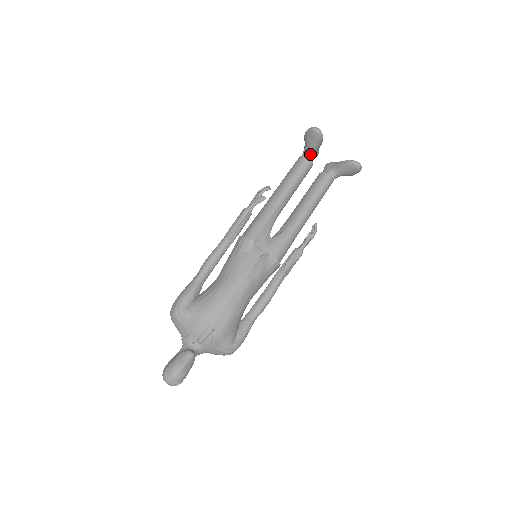
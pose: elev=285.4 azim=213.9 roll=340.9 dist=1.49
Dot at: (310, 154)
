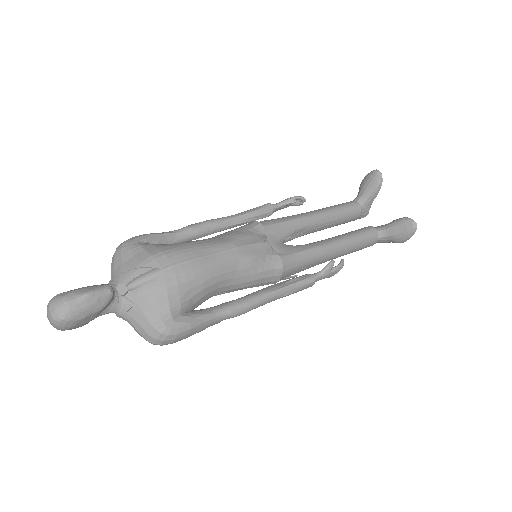
Dot at: (361, 201)
